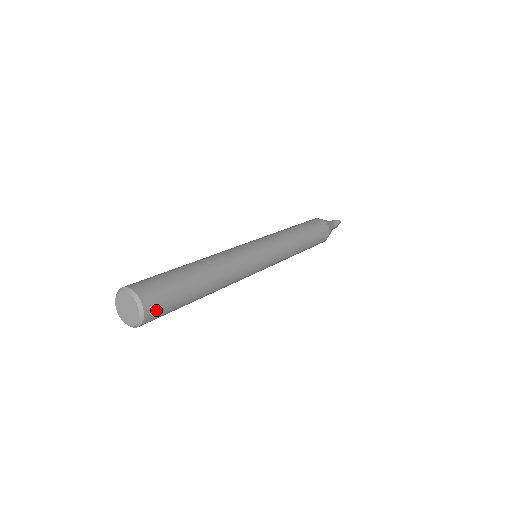
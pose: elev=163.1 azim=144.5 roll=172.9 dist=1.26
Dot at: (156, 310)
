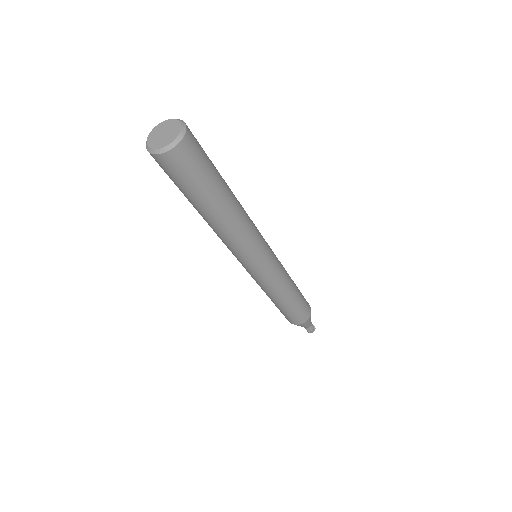
Dot at: (192, 149)
